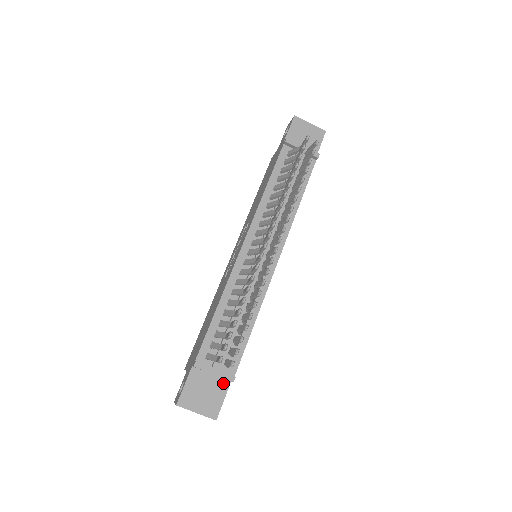
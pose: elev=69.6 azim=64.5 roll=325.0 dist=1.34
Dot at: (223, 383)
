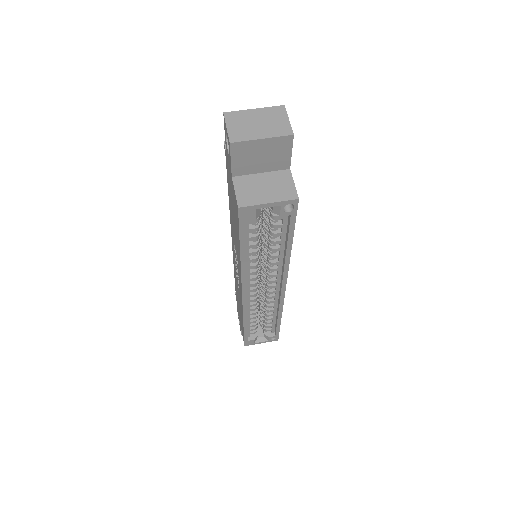
Dot at: occluded
